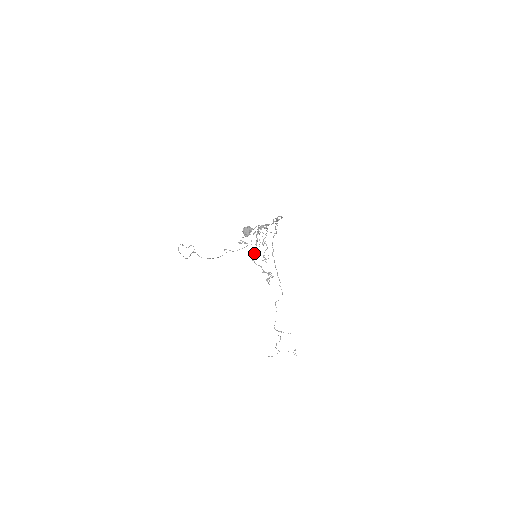
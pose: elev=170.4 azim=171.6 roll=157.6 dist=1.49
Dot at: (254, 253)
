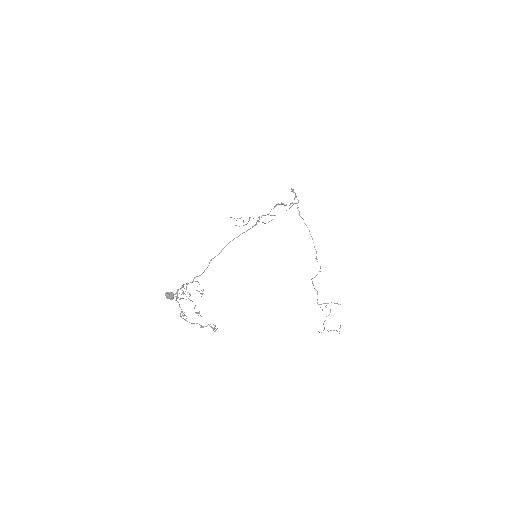
Dot at: occluded
